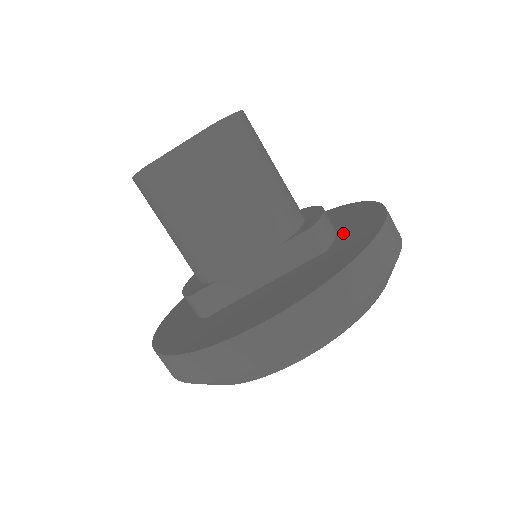
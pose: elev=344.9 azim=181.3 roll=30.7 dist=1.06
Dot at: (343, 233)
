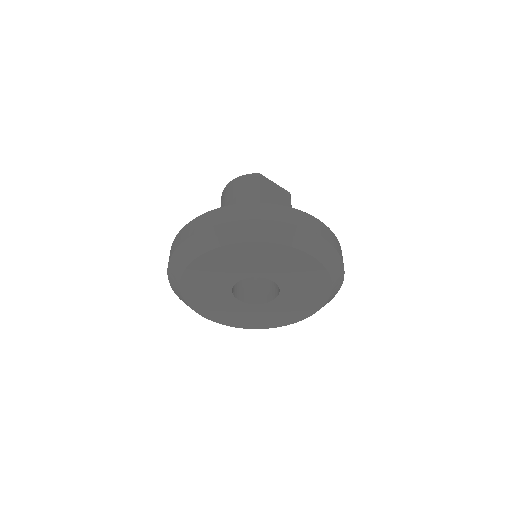
Dot at: occluded
